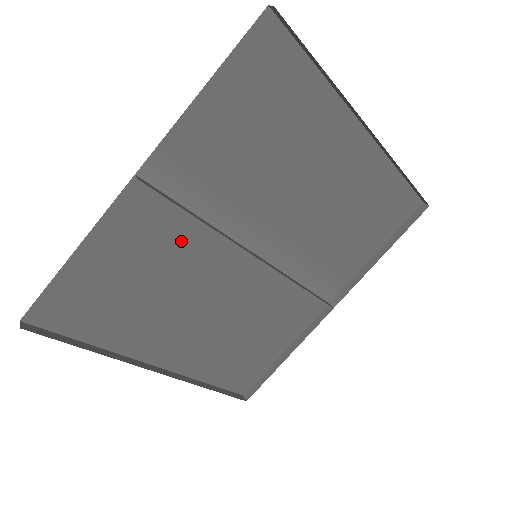
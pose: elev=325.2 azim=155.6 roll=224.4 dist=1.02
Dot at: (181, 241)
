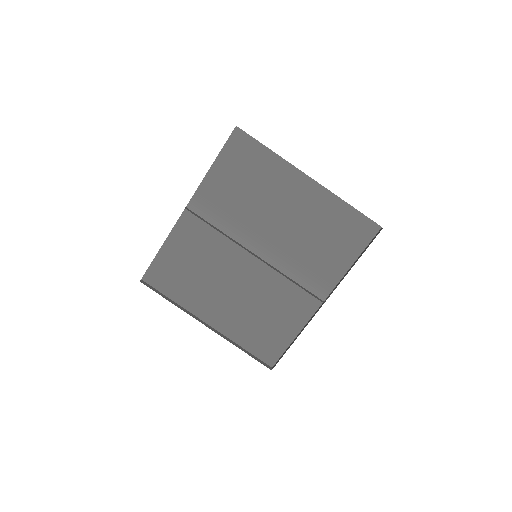
Dot at: (212, 244)
